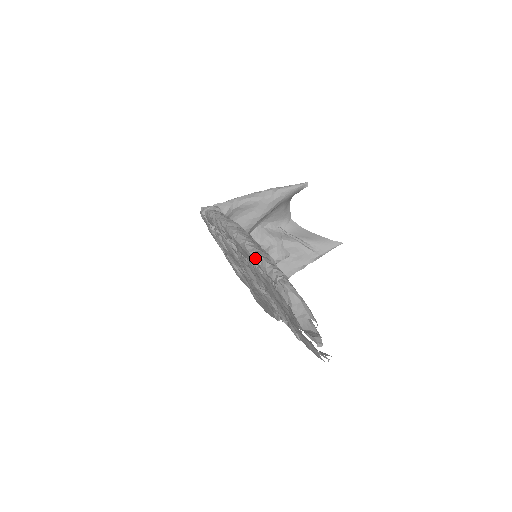
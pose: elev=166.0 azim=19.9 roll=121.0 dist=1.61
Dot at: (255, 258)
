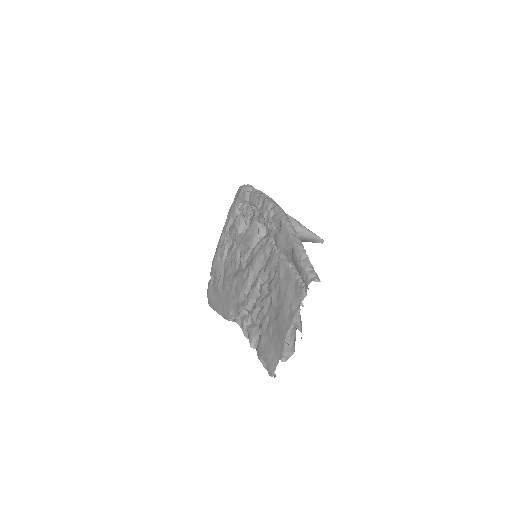
Dot at: (301, 252)
